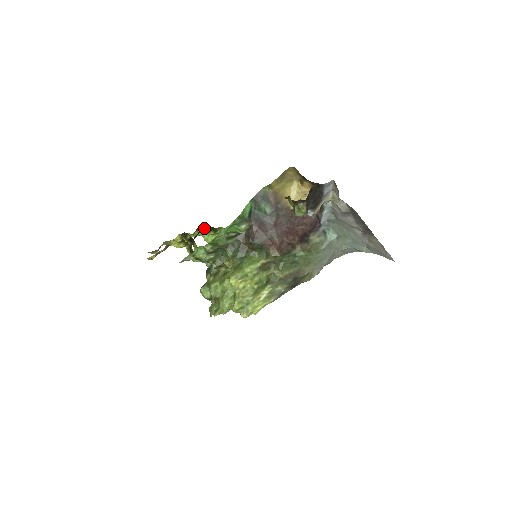
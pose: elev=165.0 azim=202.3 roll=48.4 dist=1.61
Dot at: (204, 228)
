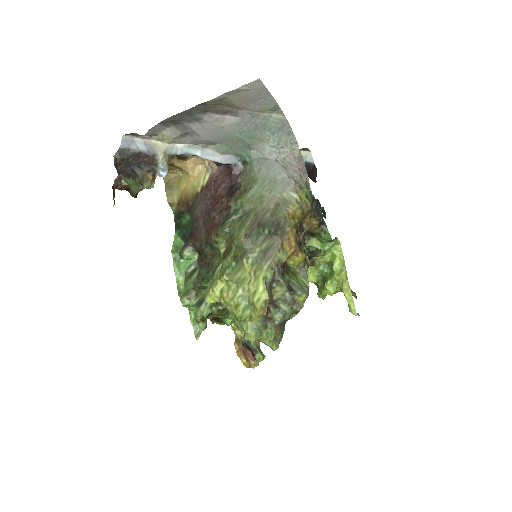
Dot at: occluded
